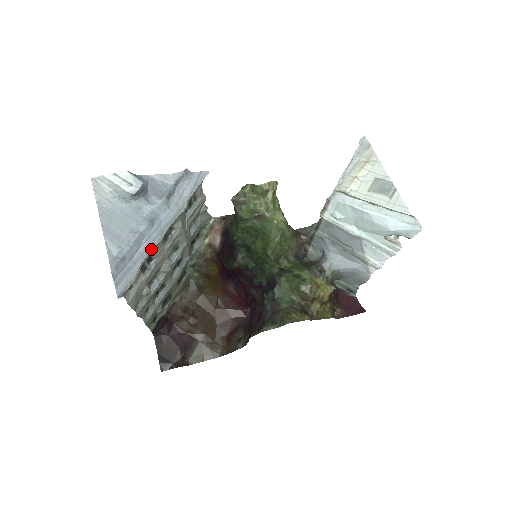
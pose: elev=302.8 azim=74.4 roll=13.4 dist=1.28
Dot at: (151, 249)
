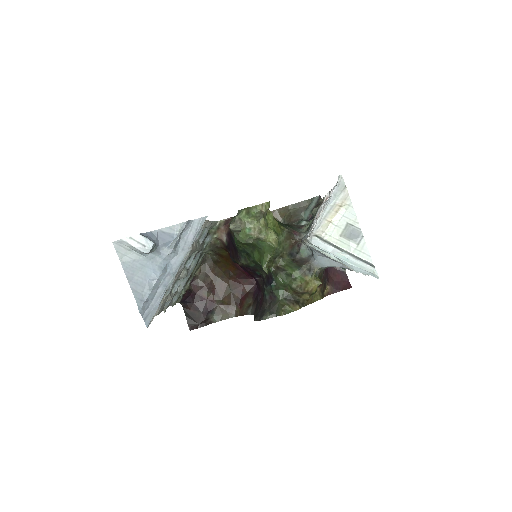
Dot at: (167, 288)
